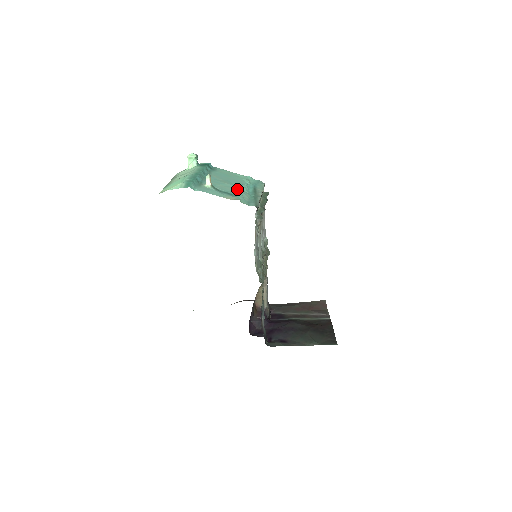
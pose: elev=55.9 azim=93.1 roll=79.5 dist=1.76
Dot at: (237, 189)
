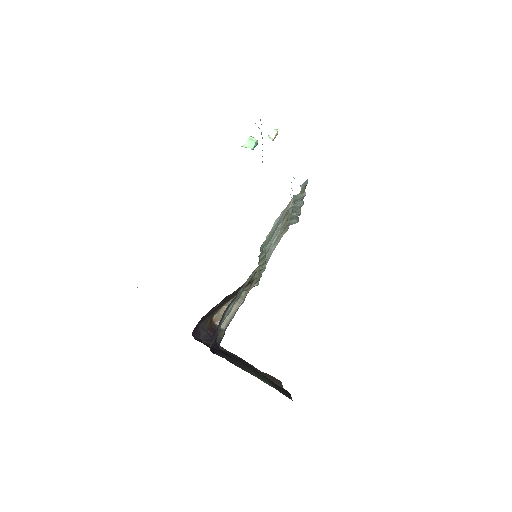
Dot at: occluded
